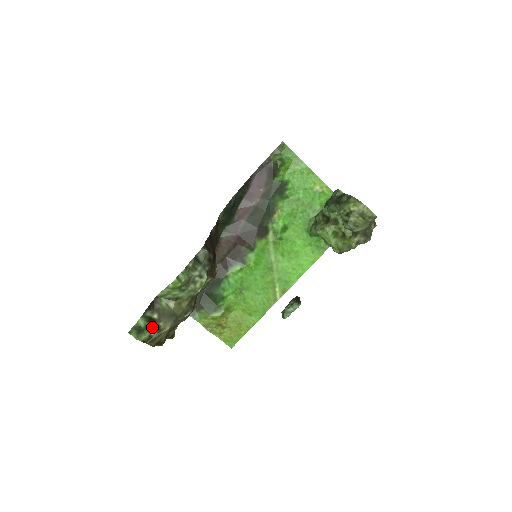
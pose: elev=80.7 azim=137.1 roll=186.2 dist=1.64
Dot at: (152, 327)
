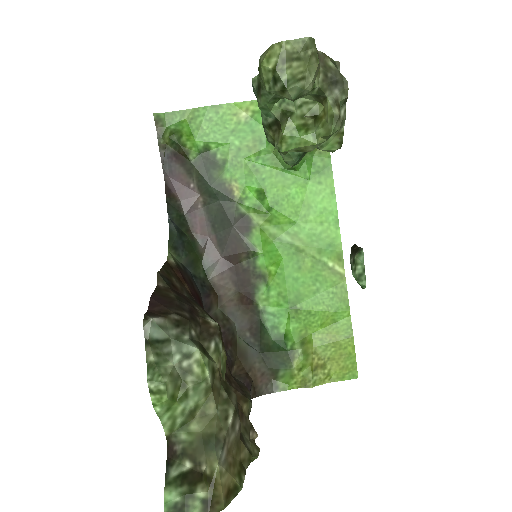
Dot at: (195, 485)
